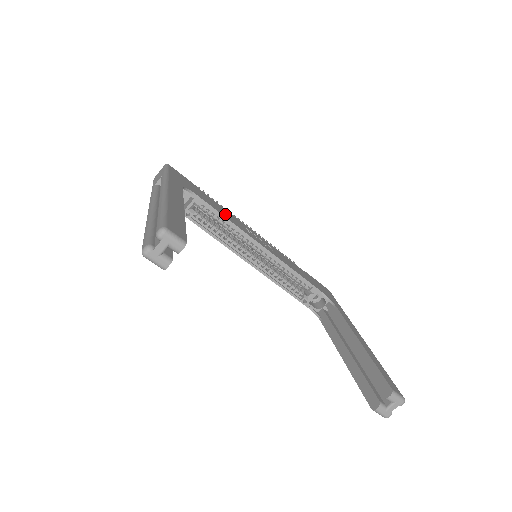
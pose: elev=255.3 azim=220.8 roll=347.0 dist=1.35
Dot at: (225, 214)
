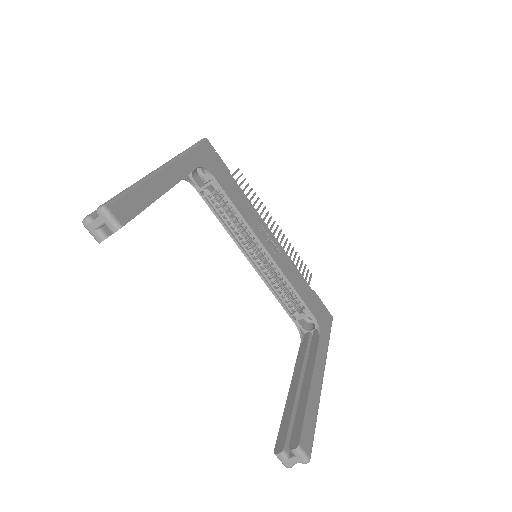
Dot at: (241, 205)
